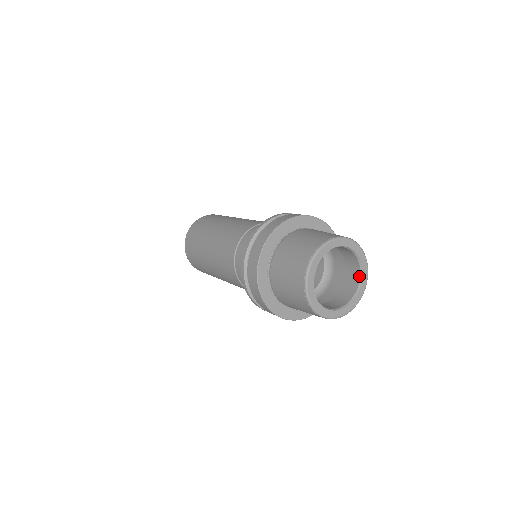
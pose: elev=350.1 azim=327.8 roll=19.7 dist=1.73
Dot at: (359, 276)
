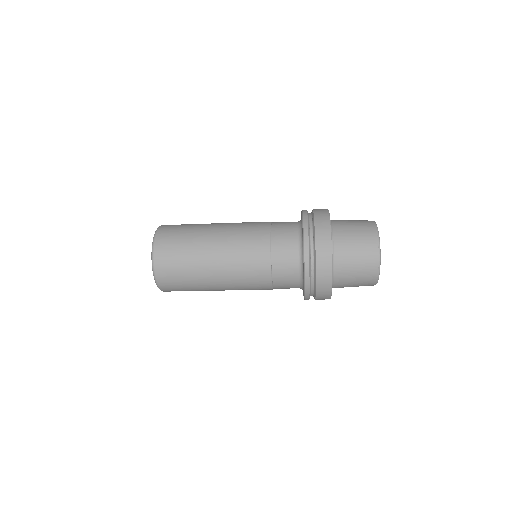
Dot at: occluded
